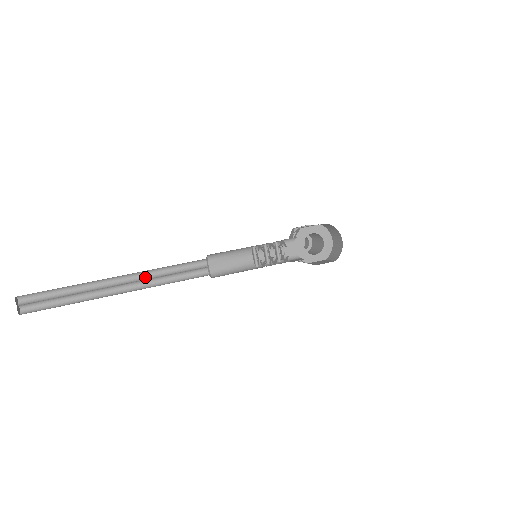
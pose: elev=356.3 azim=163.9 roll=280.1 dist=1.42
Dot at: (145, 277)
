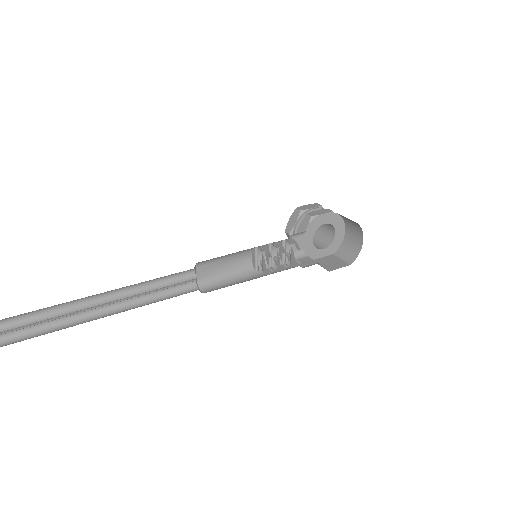
Dot at: (108, 298)
